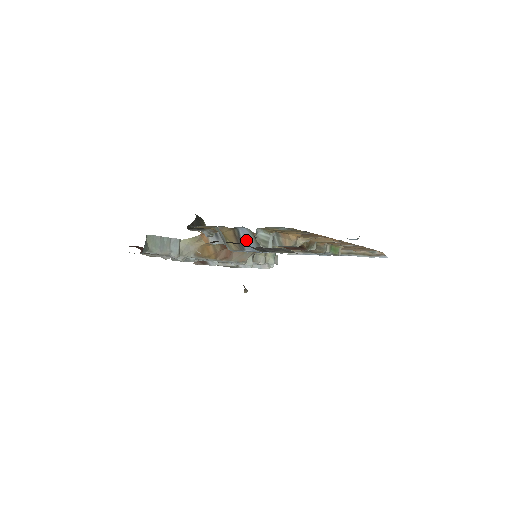
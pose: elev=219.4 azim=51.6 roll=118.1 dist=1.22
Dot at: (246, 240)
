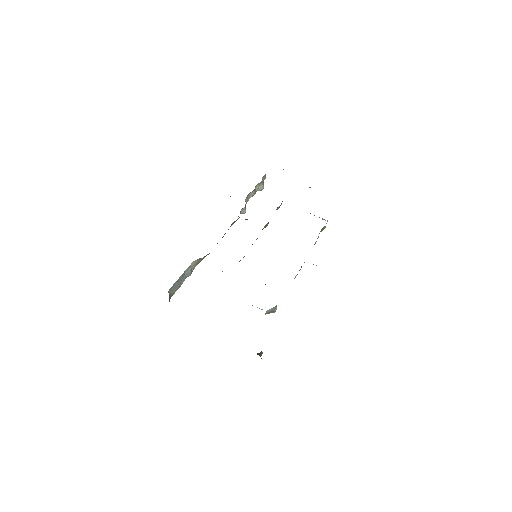
Dot at: occluded
